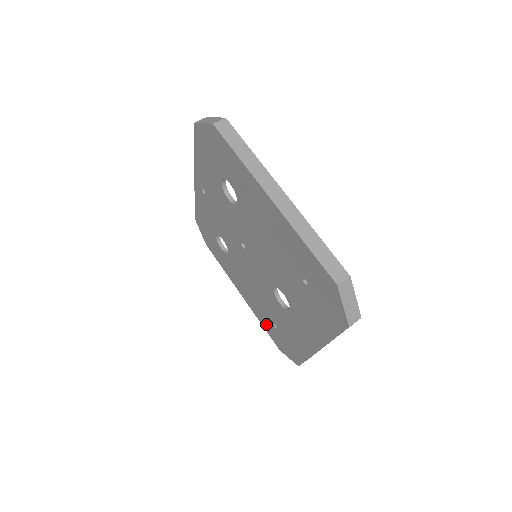
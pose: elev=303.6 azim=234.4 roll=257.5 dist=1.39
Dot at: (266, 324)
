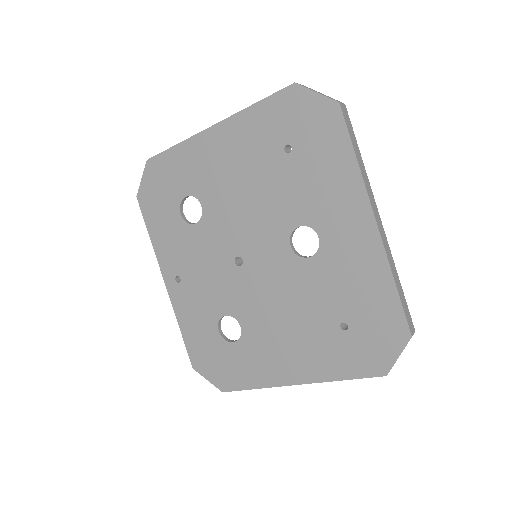
Dot at: (340, 359)
